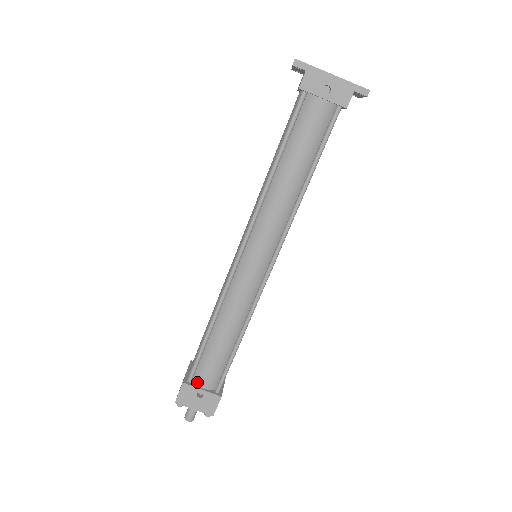
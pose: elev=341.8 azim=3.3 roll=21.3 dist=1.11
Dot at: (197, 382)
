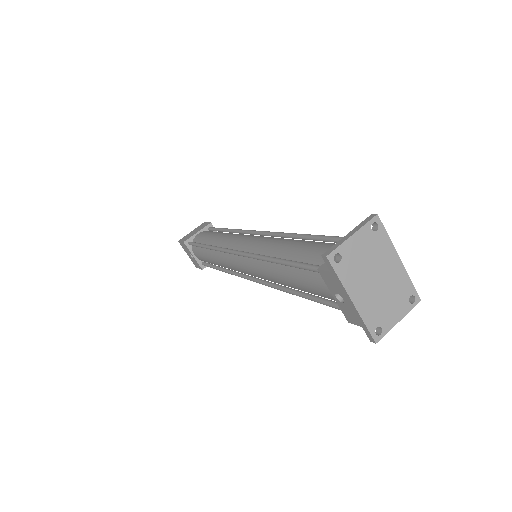
Dot at: (193, 250)
